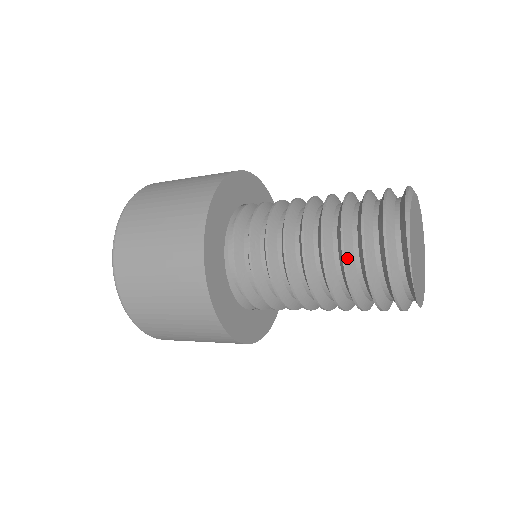
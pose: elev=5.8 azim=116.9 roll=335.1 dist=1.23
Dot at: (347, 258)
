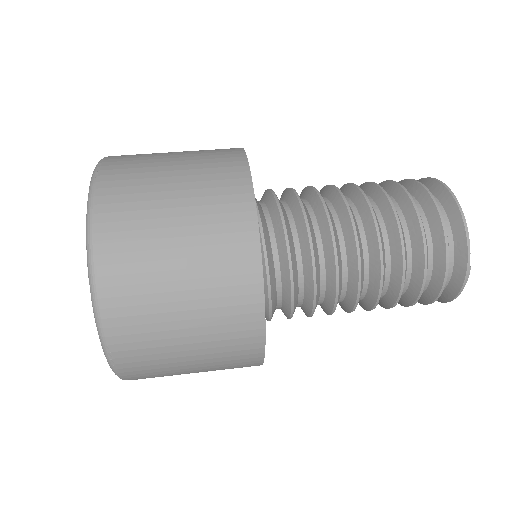
Dot at: (398, 301)
